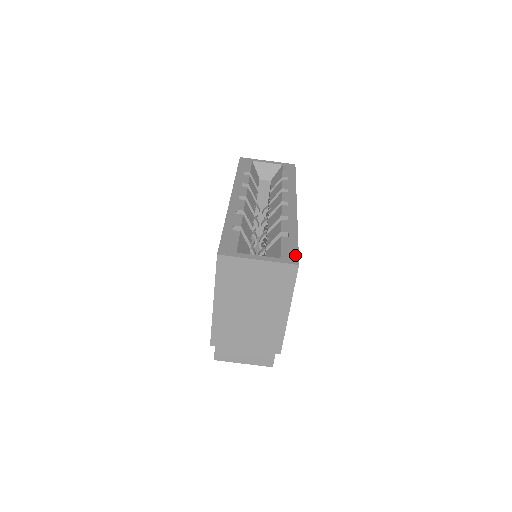
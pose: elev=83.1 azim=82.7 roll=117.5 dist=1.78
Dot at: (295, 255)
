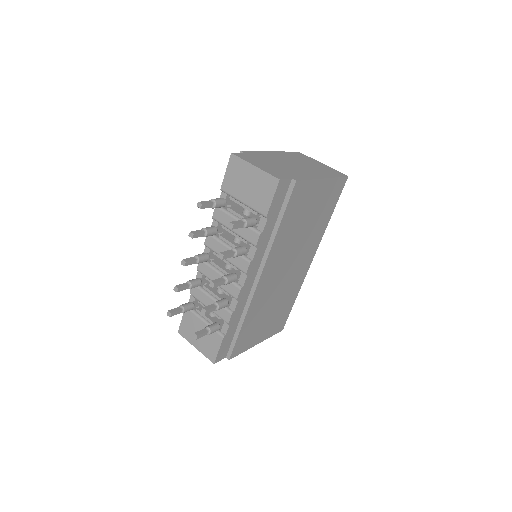
Dot at: occluded
